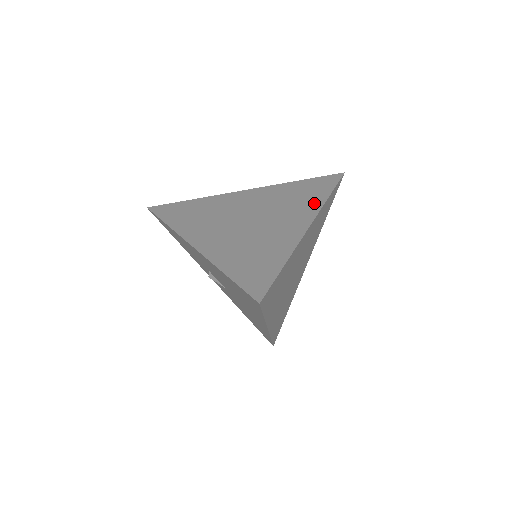
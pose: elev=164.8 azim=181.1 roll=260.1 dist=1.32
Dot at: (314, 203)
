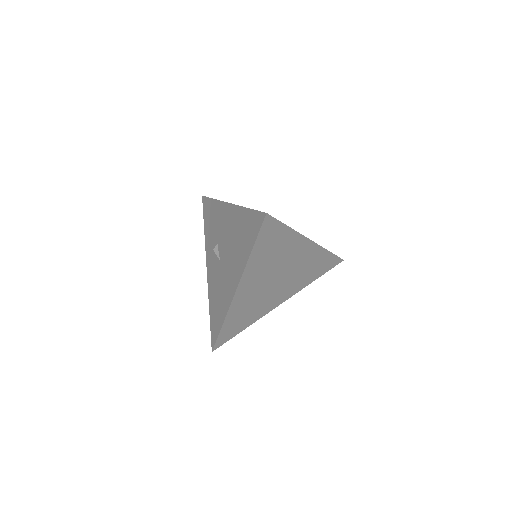
Dot at: occluded
